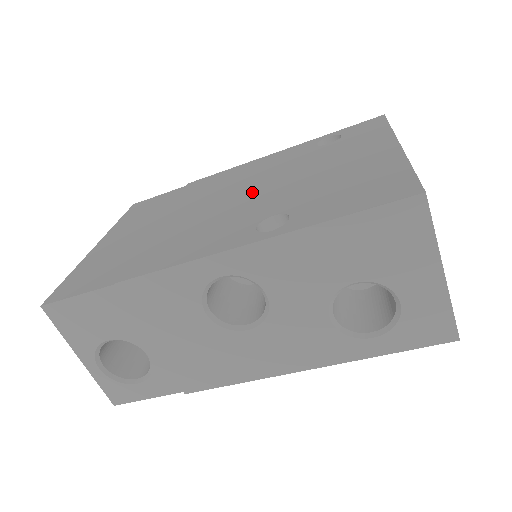
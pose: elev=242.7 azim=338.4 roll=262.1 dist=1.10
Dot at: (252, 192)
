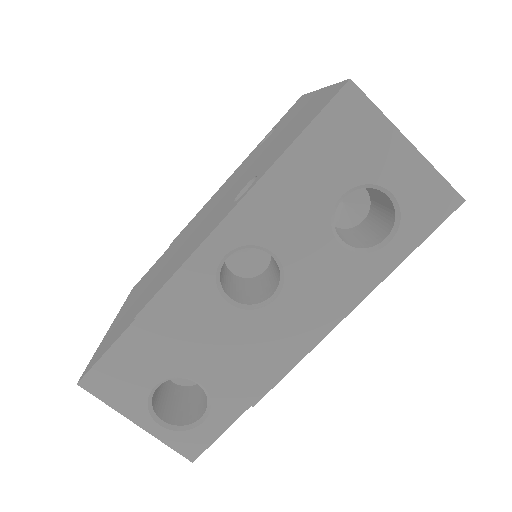
Dot at: (222, 198)
